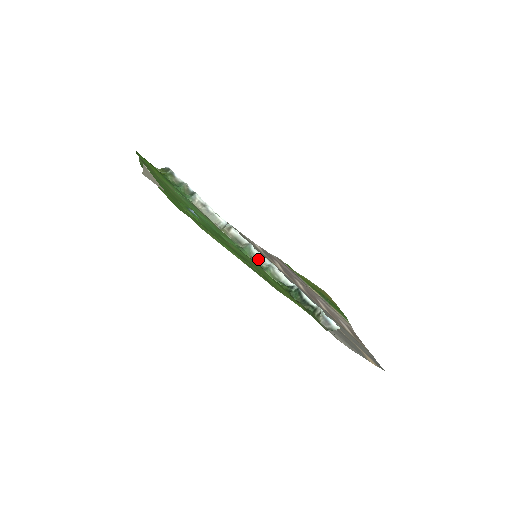
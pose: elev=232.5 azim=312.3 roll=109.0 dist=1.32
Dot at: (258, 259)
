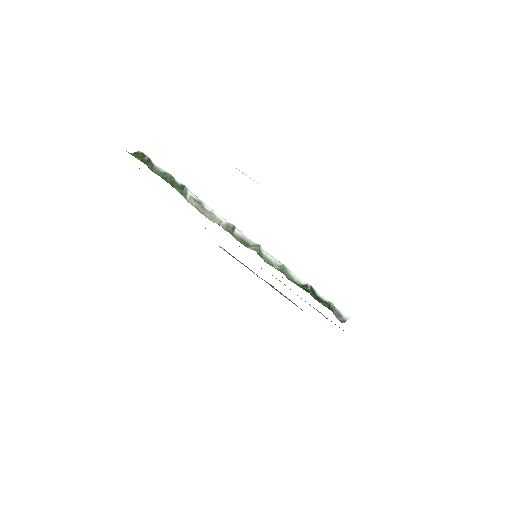
Dot at: (269, 260)
